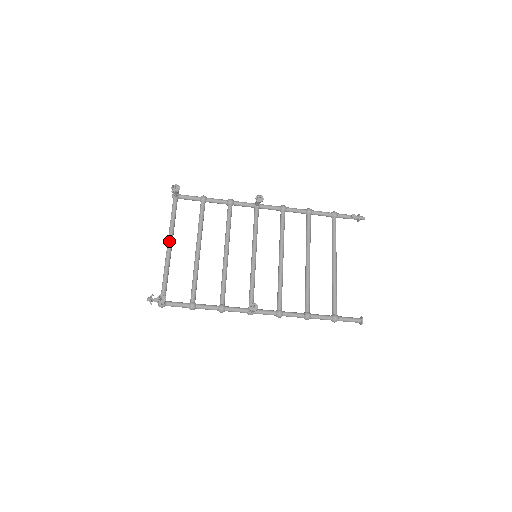
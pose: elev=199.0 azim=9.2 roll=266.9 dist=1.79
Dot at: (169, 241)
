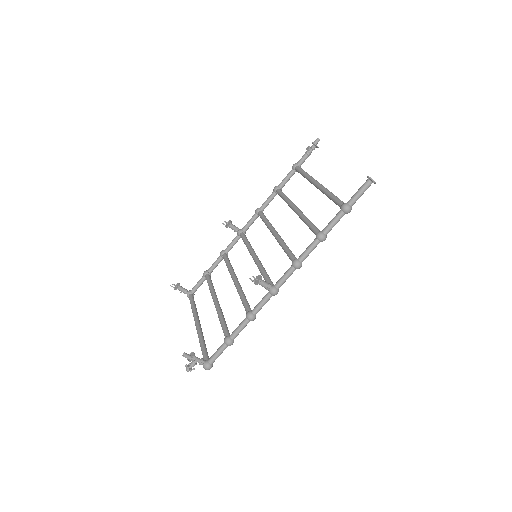
Dot at: (195, 322)
